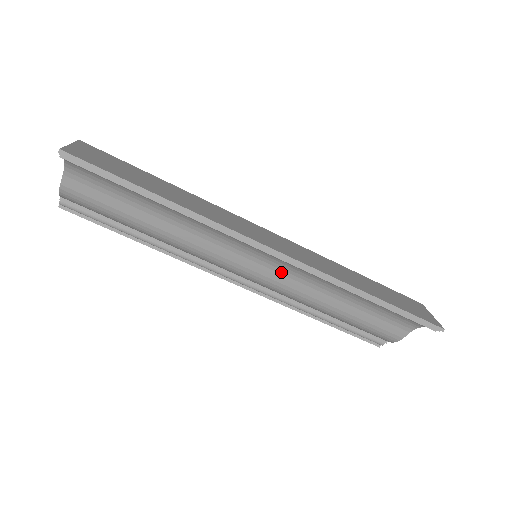
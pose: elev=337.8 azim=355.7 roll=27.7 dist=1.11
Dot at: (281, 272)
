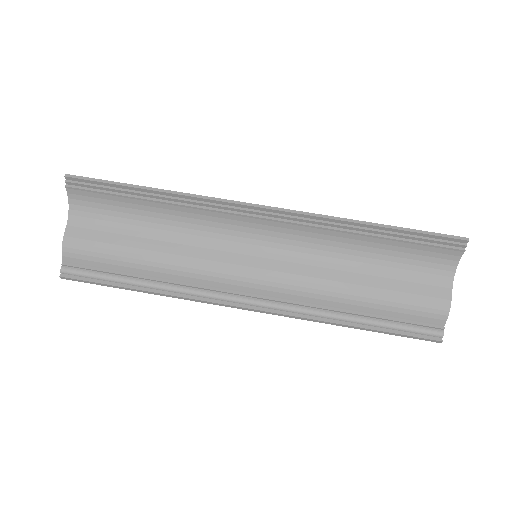
Dot at: (285, 259)
